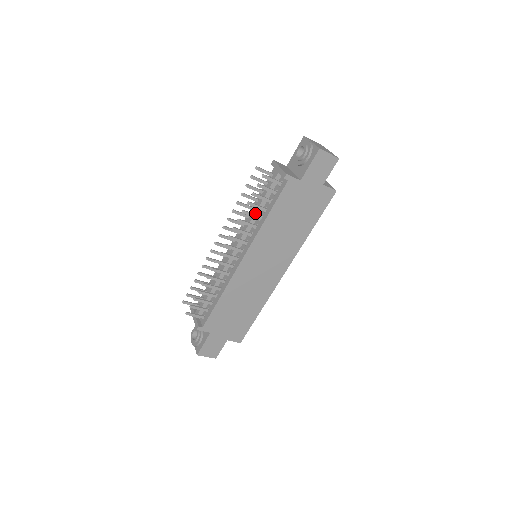
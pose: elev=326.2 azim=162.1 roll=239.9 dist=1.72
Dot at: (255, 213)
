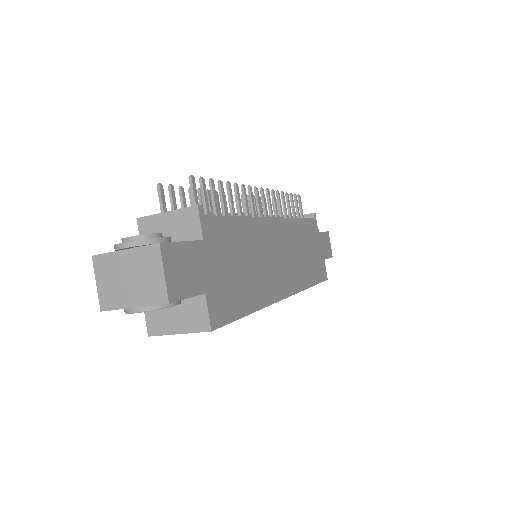
Dot at: (278, 215)
